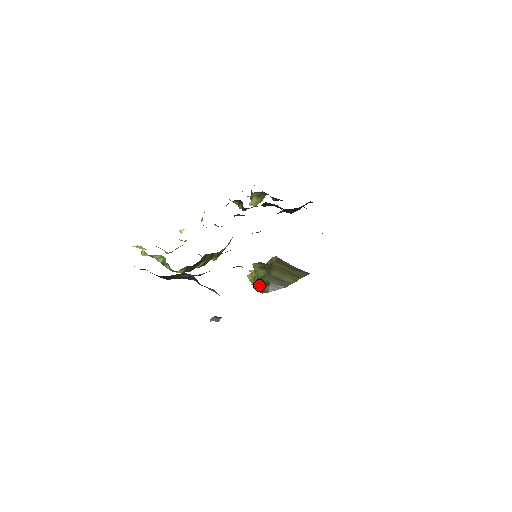
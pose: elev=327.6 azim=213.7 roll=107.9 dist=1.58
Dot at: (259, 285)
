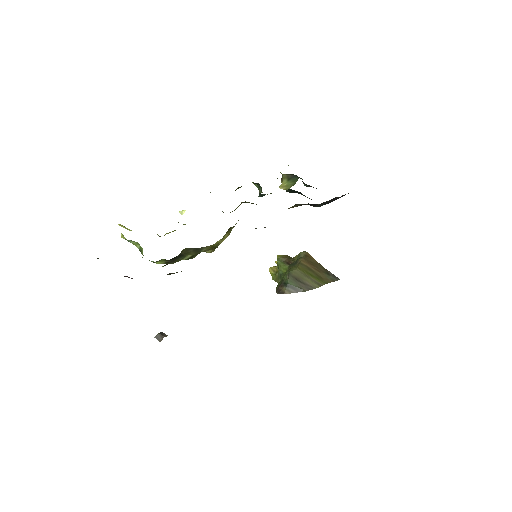
Dot at: (279, 282)
